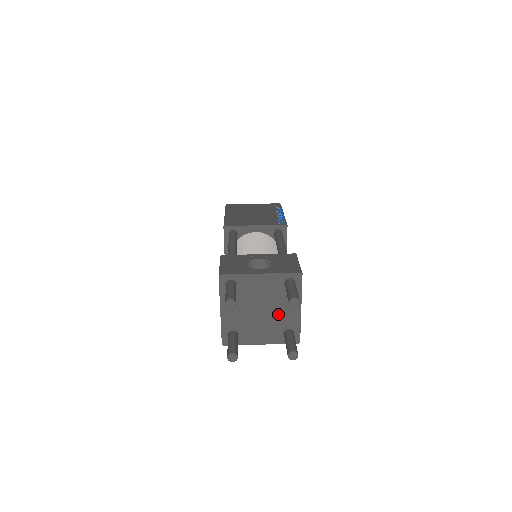
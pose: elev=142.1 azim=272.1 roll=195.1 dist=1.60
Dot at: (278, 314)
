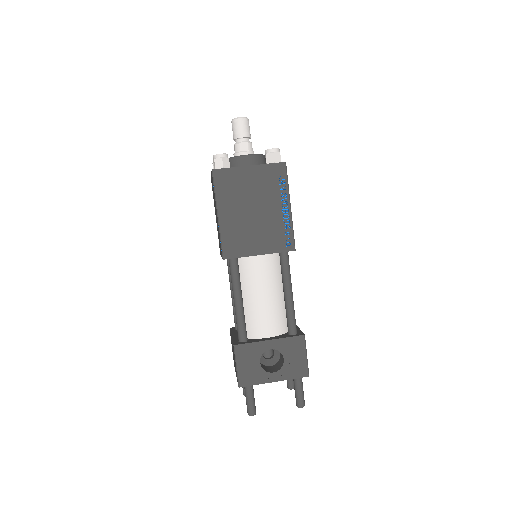
Dot at: occluded
